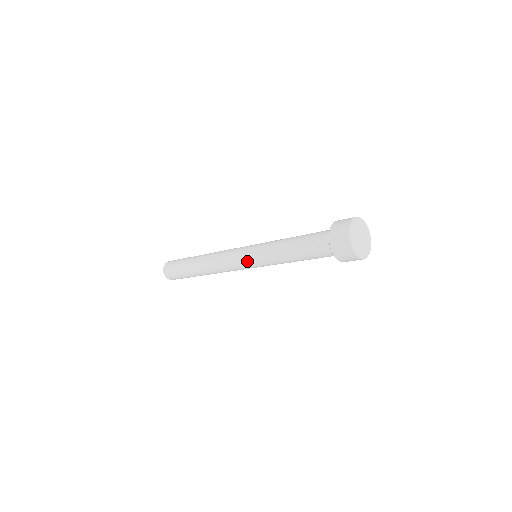
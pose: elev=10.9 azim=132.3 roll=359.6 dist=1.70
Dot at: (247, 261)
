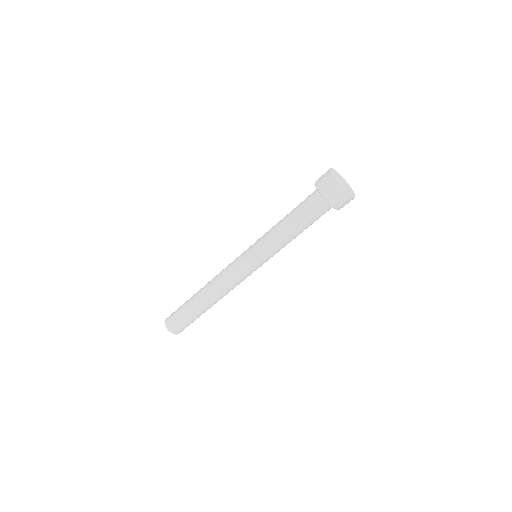
Dot at: (246, 250)
